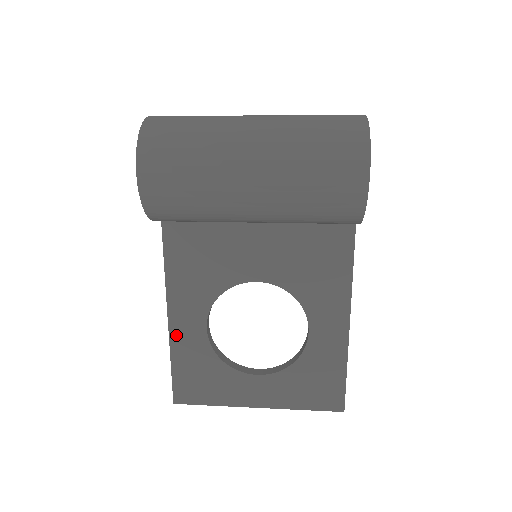
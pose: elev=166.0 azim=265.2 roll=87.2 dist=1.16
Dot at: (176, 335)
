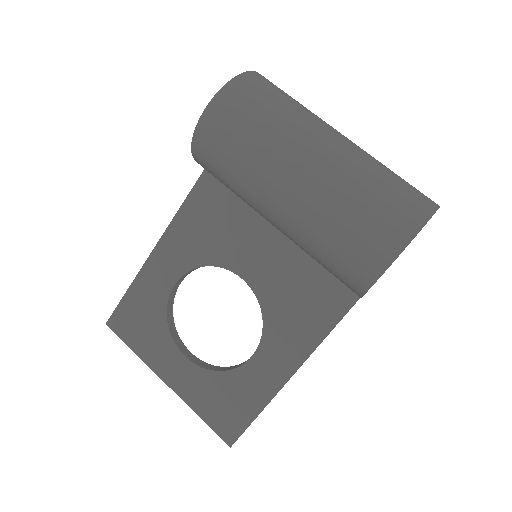
Dot at: (148, 270)
